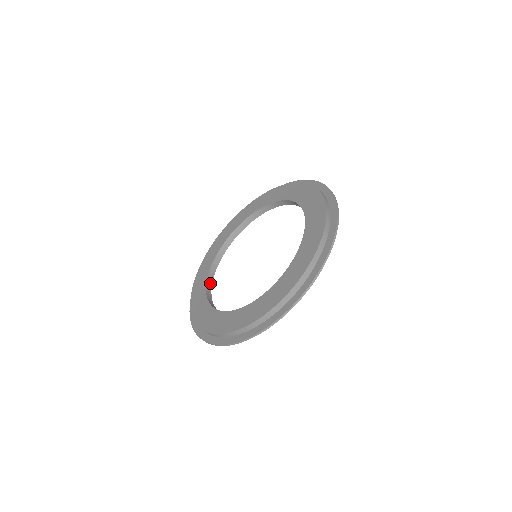
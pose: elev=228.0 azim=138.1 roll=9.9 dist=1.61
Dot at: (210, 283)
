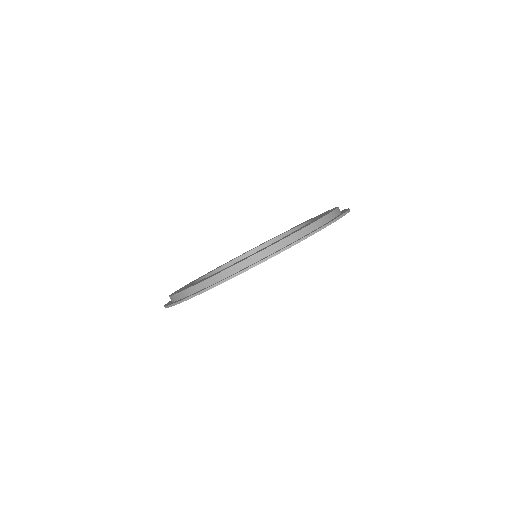
Dot at: occluded
